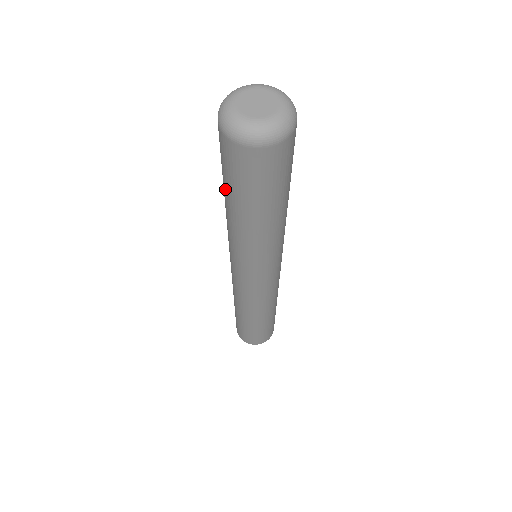
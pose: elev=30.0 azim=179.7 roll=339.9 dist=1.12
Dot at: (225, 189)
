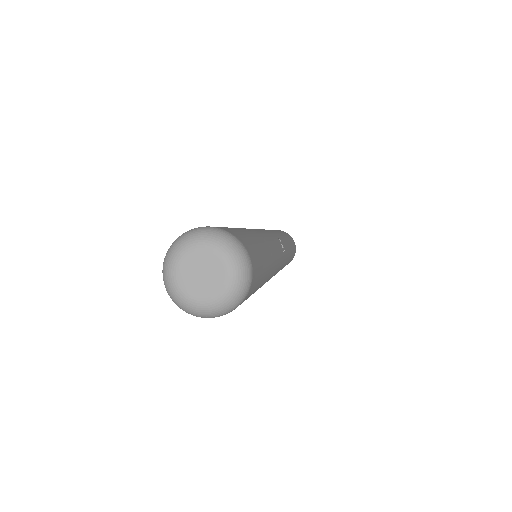
Dot at: occluded
